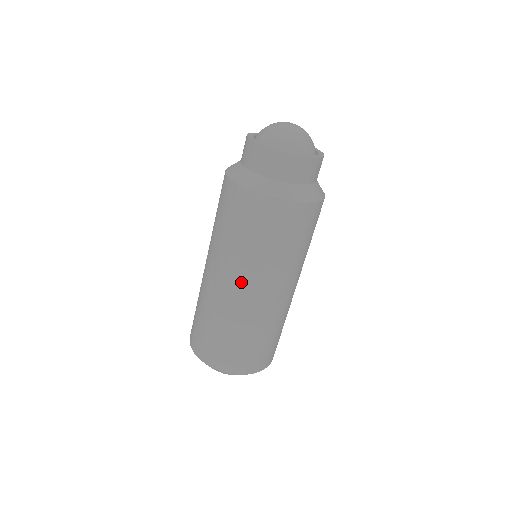
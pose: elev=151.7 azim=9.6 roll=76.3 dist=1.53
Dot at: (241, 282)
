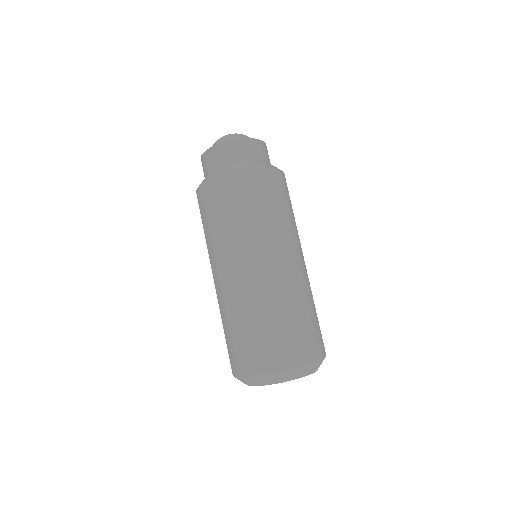
Dot at: (275, 253)
